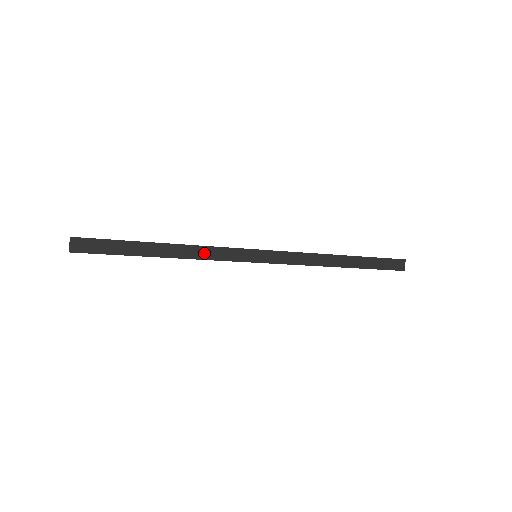
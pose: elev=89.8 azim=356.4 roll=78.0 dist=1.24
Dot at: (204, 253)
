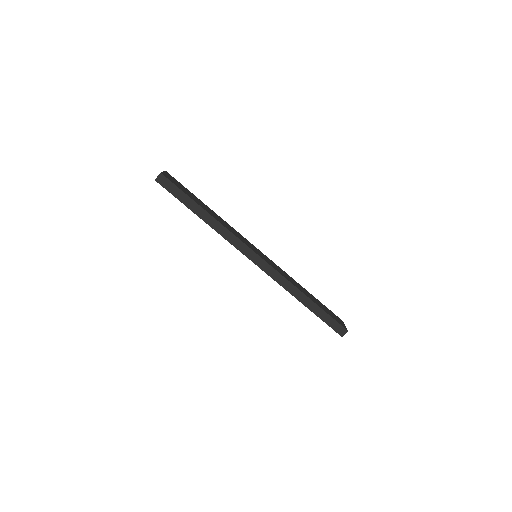
Dot at: (224, 232)
